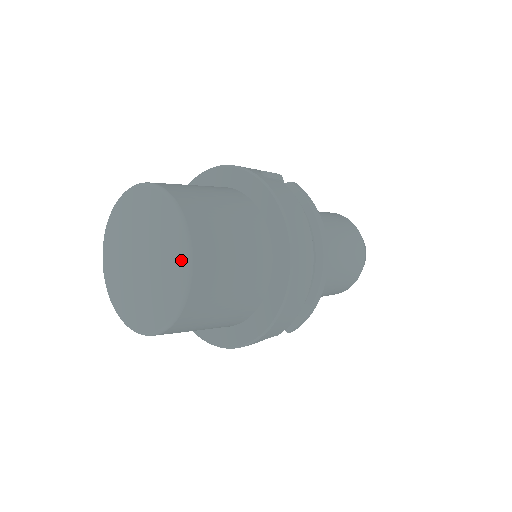
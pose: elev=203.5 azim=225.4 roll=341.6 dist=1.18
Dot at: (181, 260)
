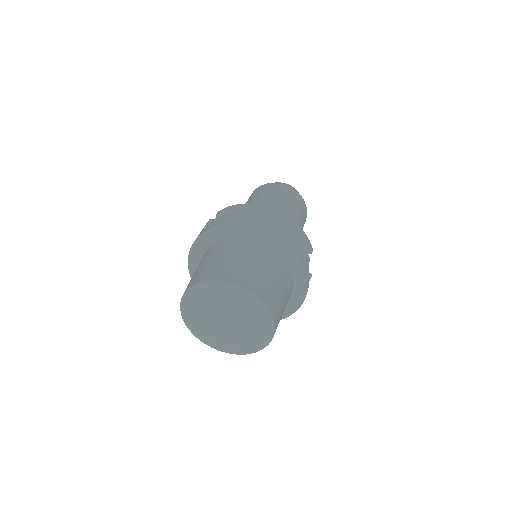
Dot at: (234, 292)
